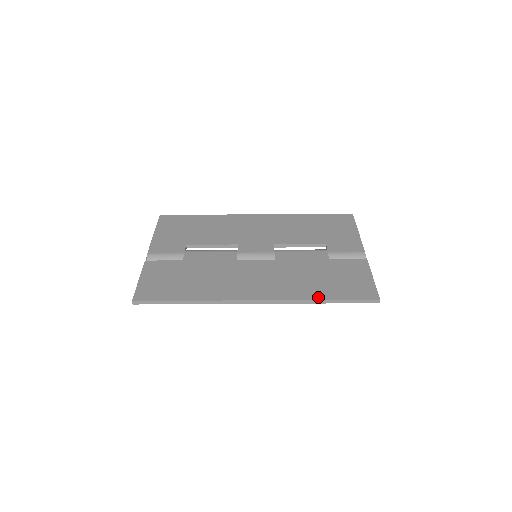
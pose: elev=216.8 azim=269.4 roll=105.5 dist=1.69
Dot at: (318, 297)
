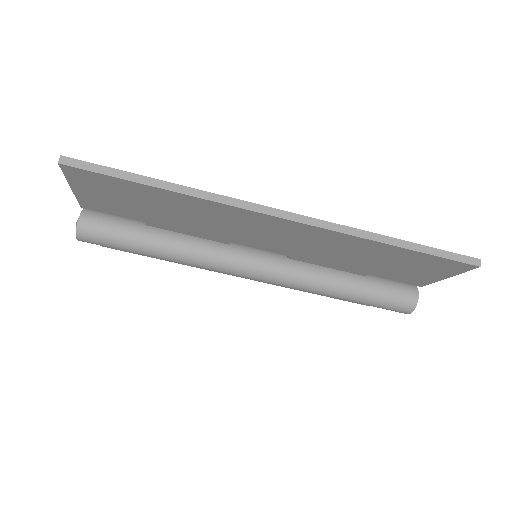
Dot at: (384, 237)
